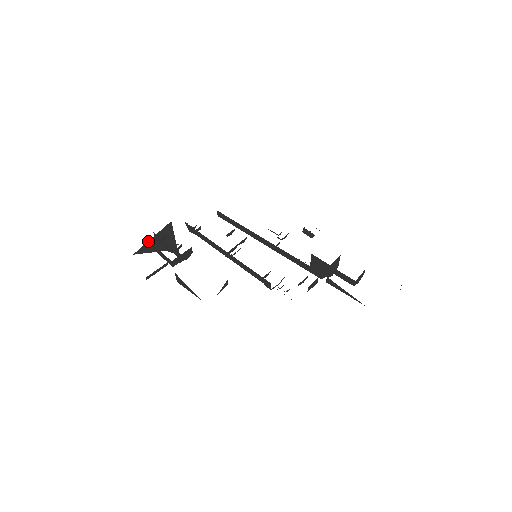
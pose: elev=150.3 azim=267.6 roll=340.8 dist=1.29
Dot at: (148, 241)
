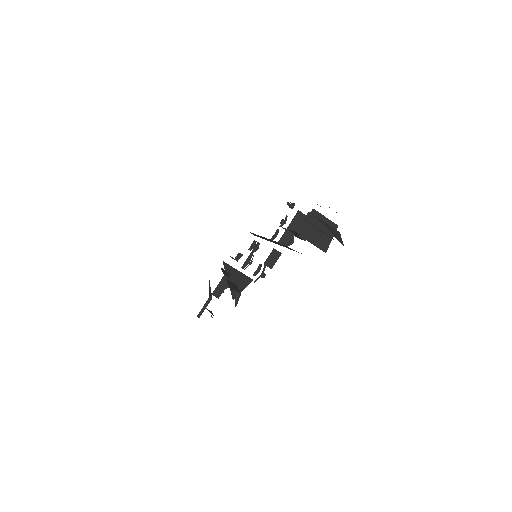
Dot at: occluded
